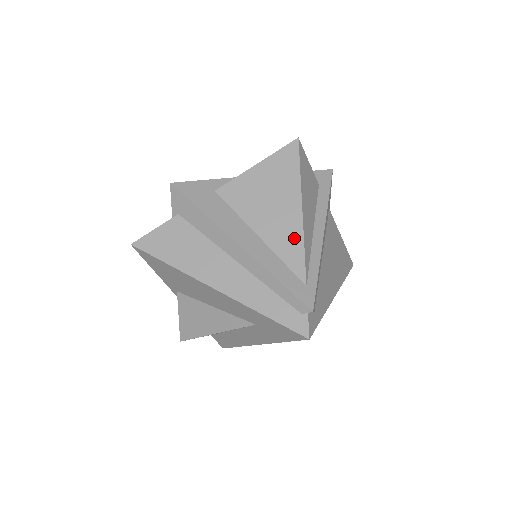
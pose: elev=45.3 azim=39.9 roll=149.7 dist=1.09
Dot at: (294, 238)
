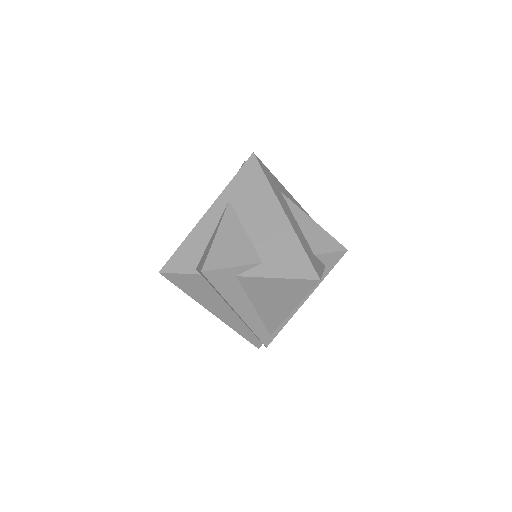
Dot at: (278, 318)
